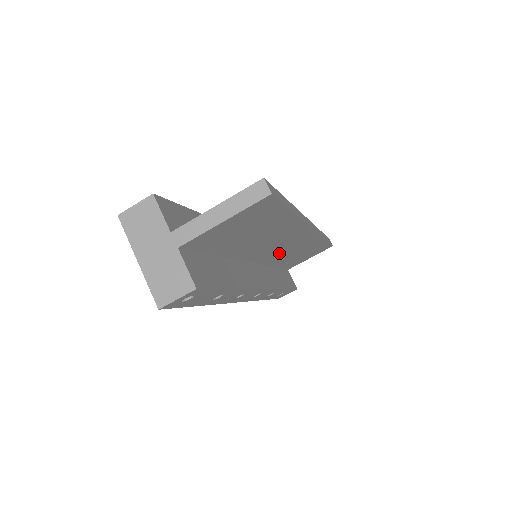
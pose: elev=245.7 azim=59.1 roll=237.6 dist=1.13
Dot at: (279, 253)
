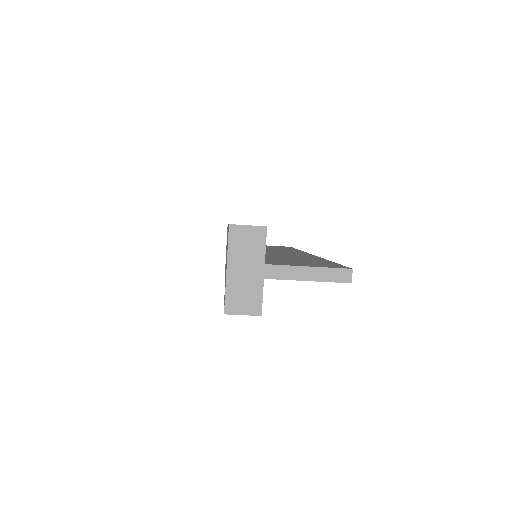
Dot at: occluded
